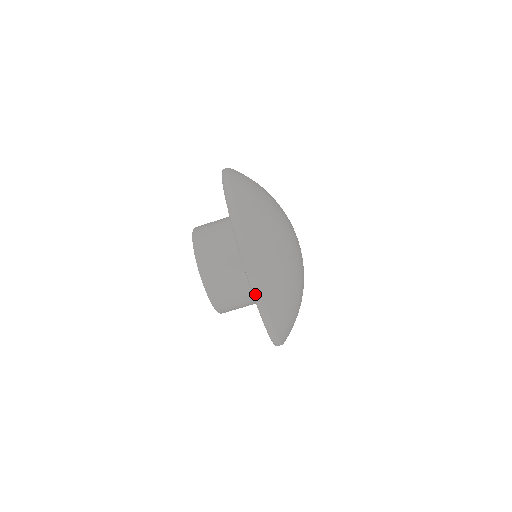
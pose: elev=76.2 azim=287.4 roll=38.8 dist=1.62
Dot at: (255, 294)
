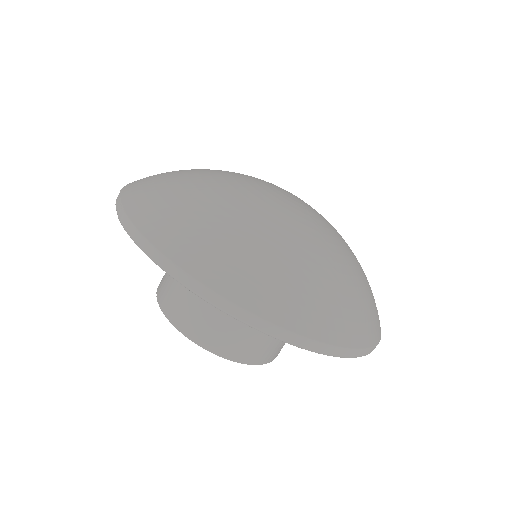
Dot at: (206, 298)
